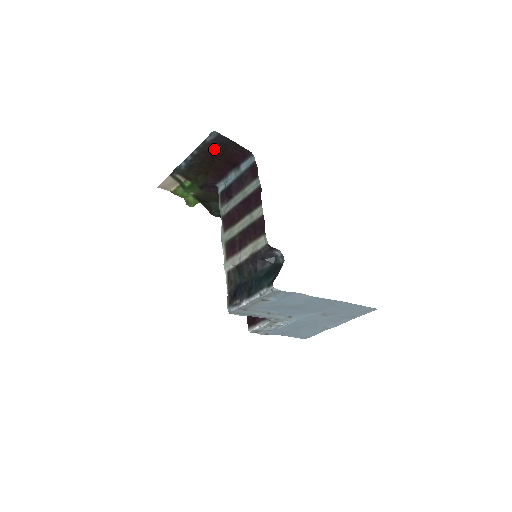
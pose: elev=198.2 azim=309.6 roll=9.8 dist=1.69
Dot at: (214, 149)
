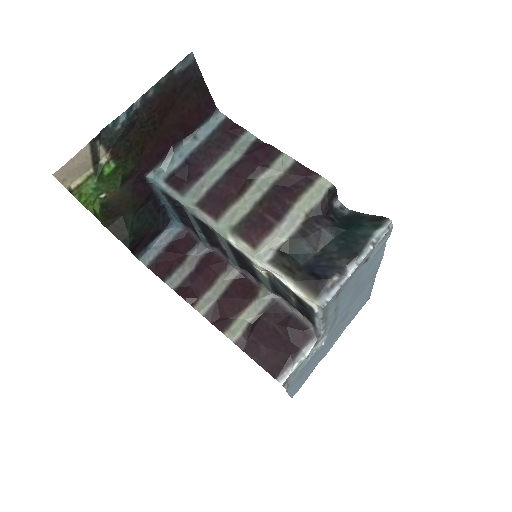
Dot at: (175, 93)
